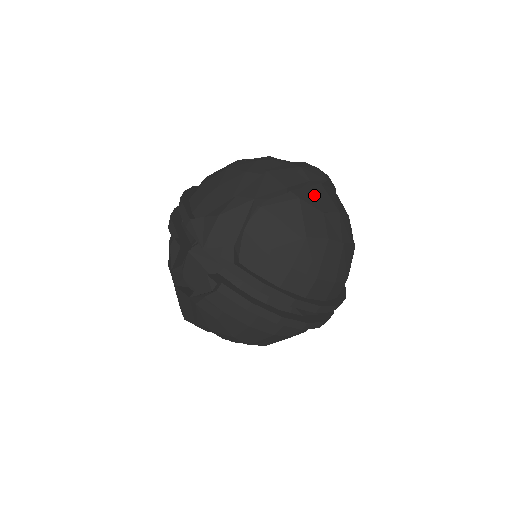
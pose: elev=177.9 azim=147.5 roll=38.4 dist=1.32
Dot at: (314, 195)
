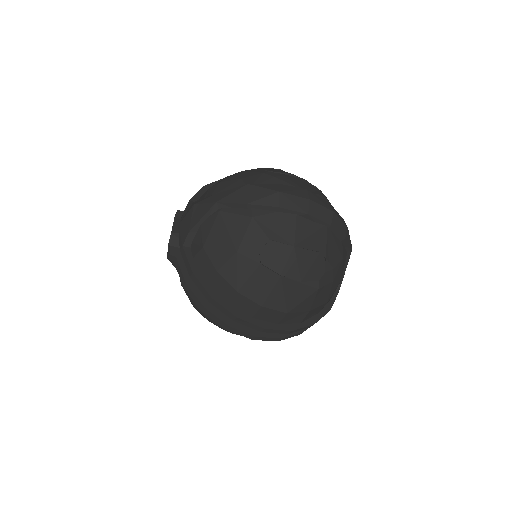
Dot at: (275, 221)
